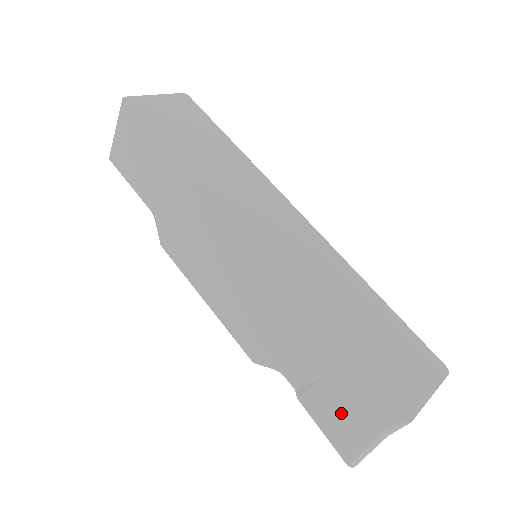
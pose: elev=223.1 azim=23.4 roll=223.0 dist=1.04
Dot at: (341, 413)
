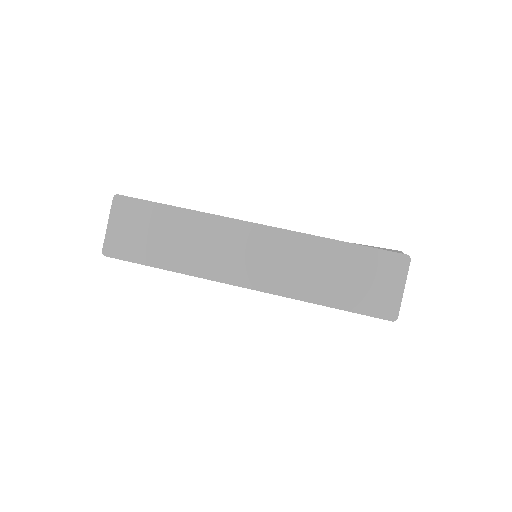
Dot at: occluded
